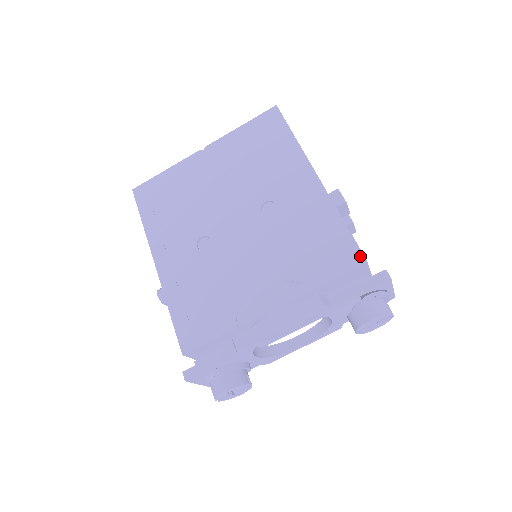
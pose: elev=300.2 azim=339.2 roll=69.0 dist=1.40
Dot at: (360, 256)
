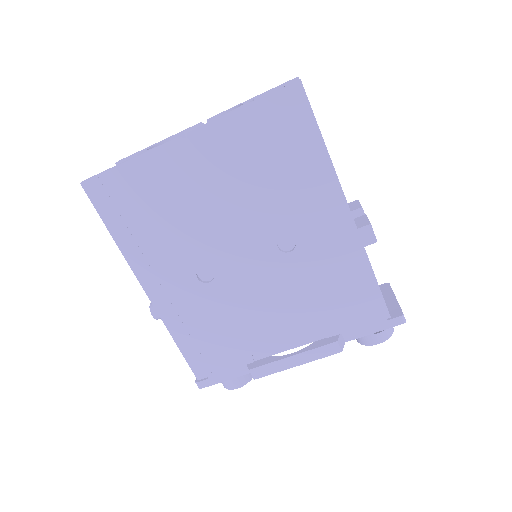
Dot at: (385, 312)
